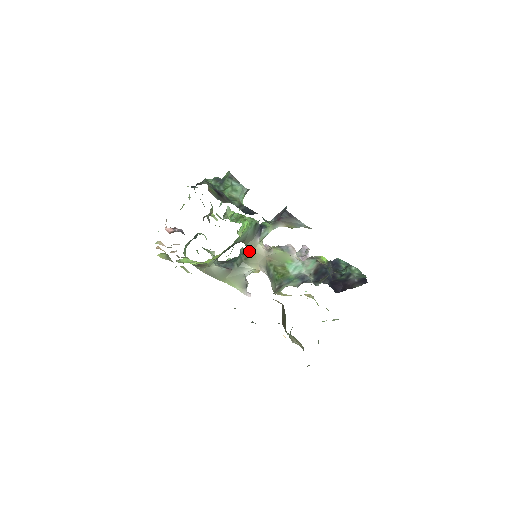
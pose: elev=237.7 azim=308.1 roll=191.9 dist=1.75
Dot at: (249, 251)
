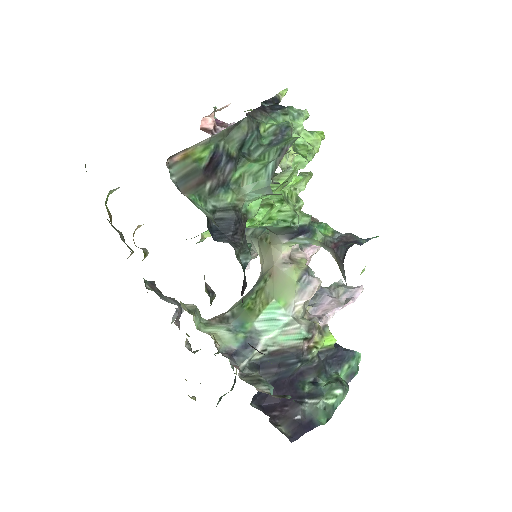
Dot at: occluded
